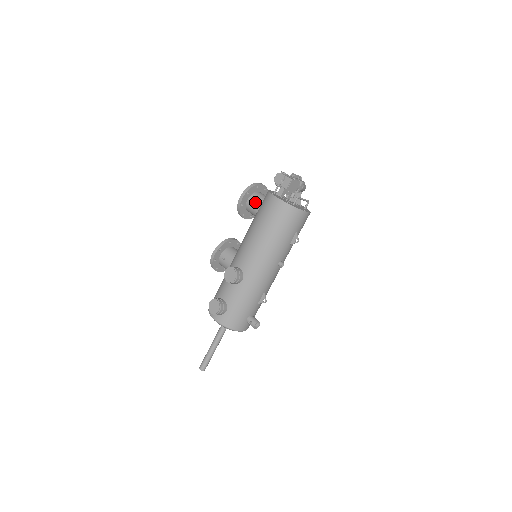
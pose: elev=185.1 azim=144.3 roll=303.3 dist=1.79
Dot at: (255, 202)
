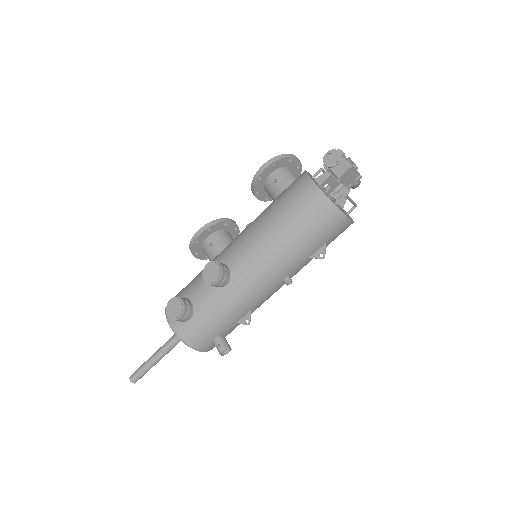
Dot at: (280, 181)
